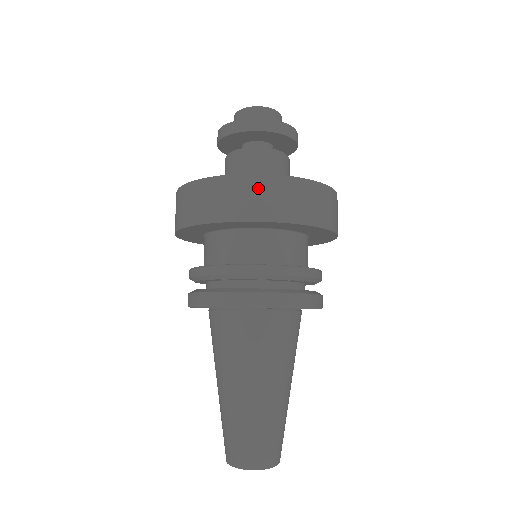
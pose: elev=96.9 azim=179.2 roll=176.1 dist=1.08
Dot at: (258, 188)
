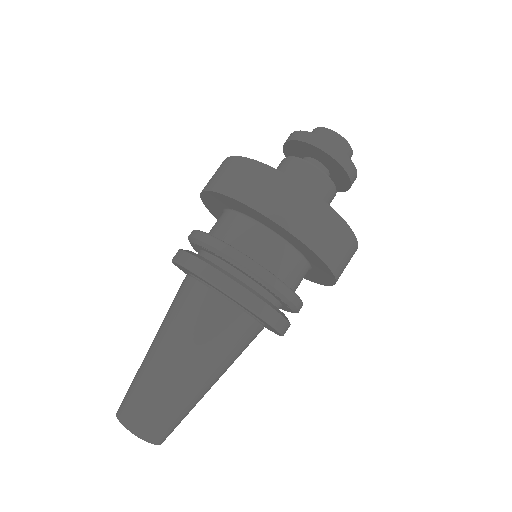
Dot at: (246, 170)
